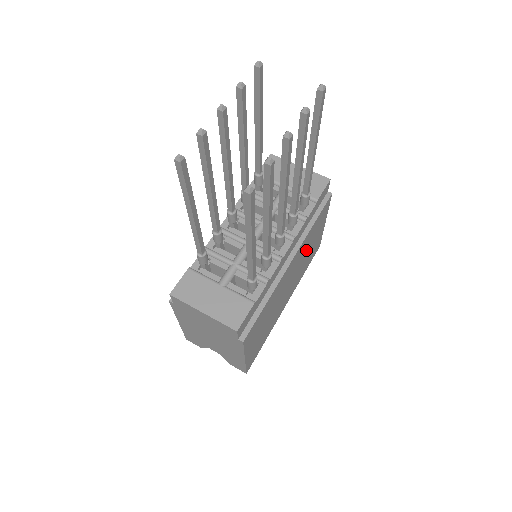
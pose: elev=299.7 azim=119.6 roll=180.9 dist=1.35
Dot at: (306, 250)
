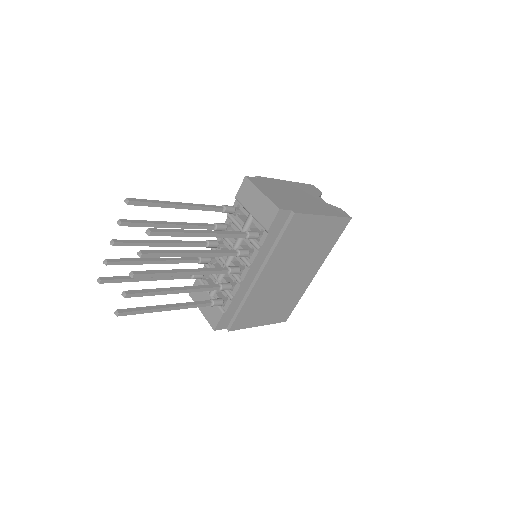
Dot at: (297, 250)
